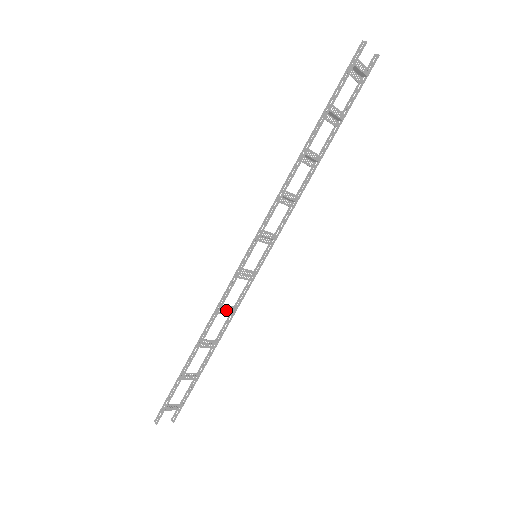
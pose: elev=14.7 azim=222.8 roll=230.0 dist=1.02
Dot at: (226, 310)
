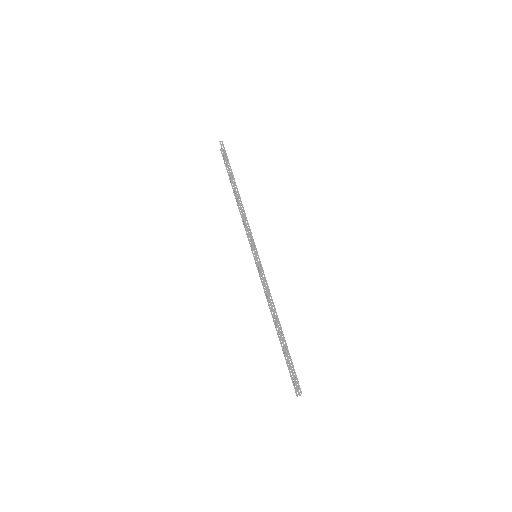
Dot at: occluded
